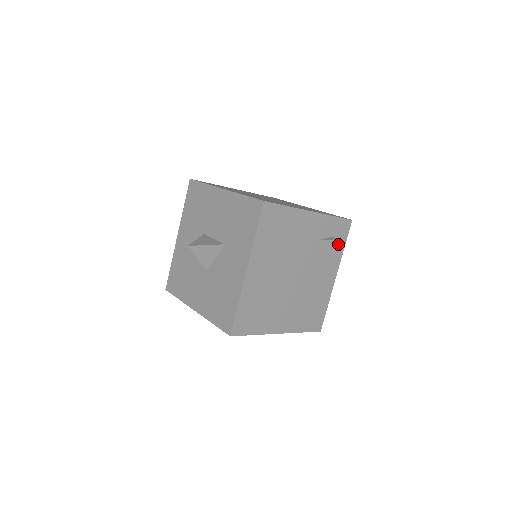
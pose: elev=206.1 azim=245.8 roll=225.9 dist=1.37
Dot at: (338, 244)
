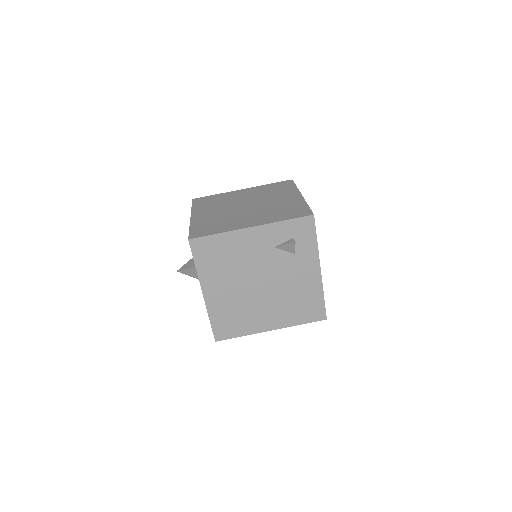
Dot at: (306, 242)
